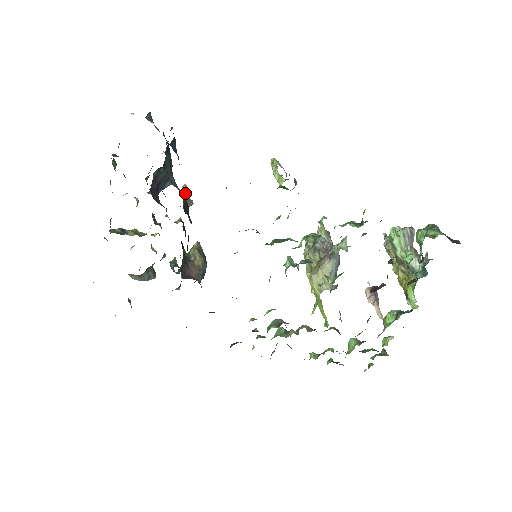
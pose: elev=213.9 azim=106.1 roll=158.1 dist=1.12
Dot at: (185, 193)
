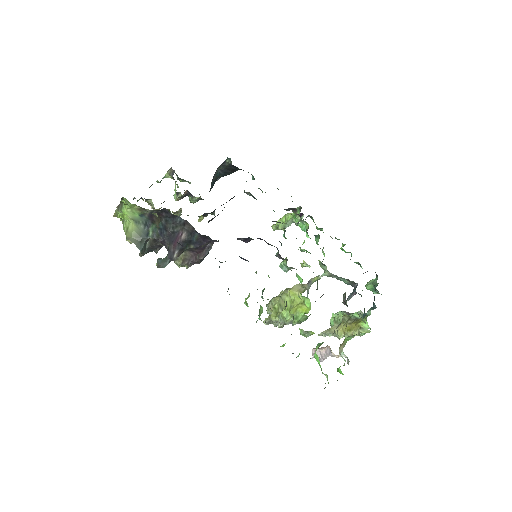
Dot at: occluded
